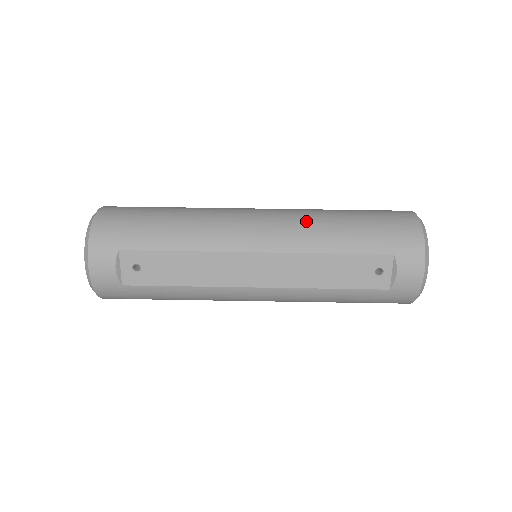
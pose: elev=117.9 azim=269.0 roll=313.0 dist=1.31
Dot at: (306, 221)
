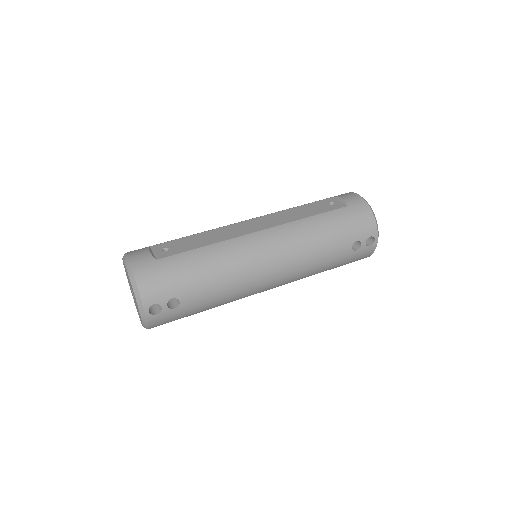
Dot at: occluded
